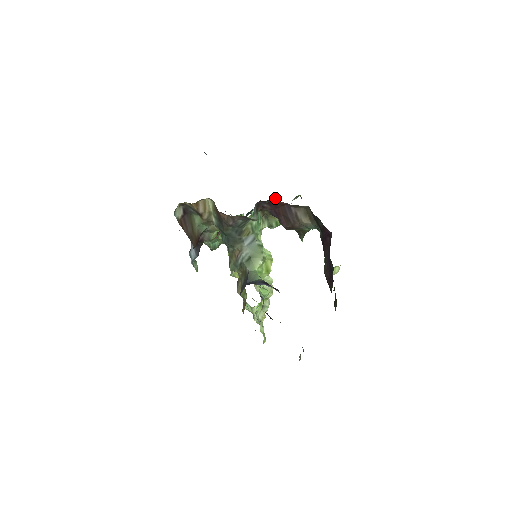
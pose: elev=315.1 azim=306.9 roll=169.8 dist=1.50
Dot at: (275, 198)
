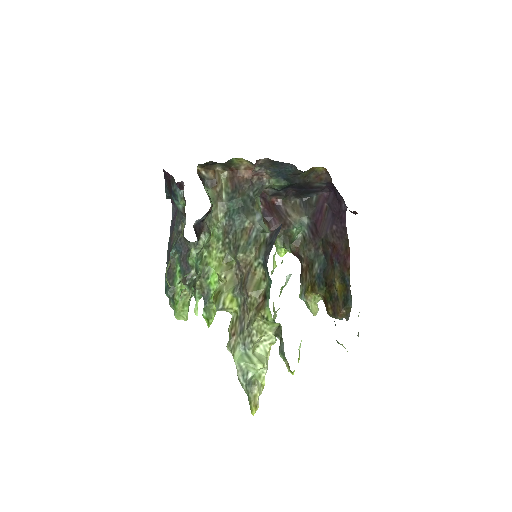
Dot at: occluded
